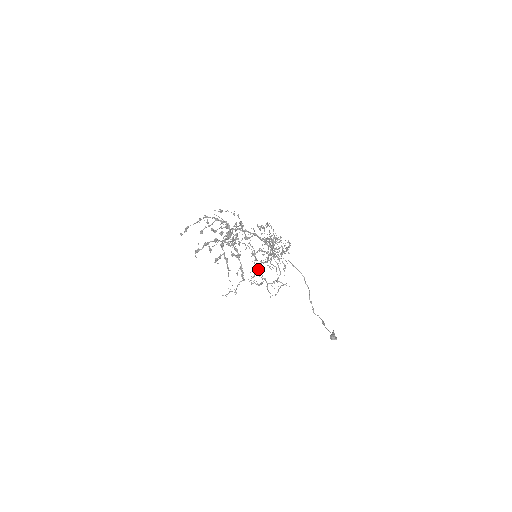
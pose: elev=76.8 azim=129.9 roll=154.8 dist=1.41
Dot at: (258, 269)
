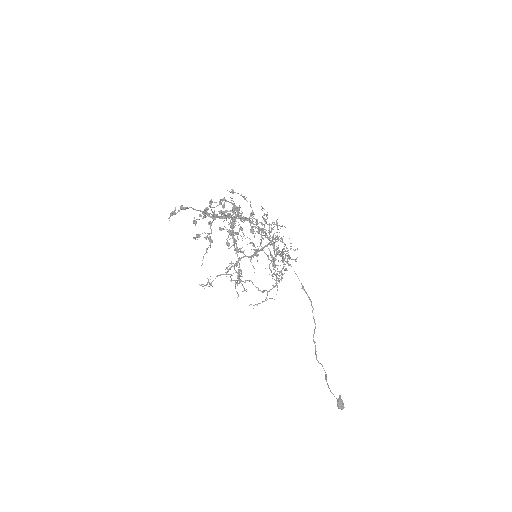
Dot at: (237, 261)
